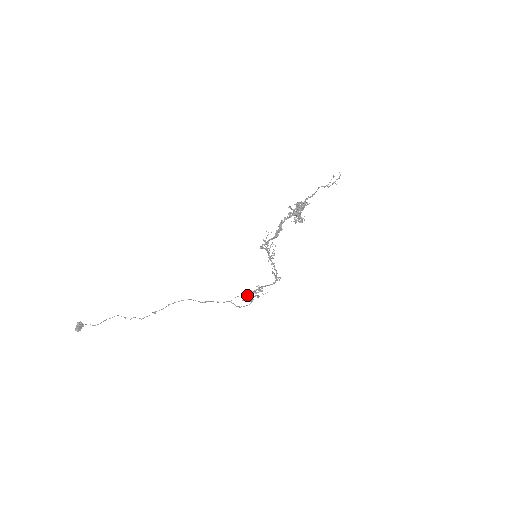
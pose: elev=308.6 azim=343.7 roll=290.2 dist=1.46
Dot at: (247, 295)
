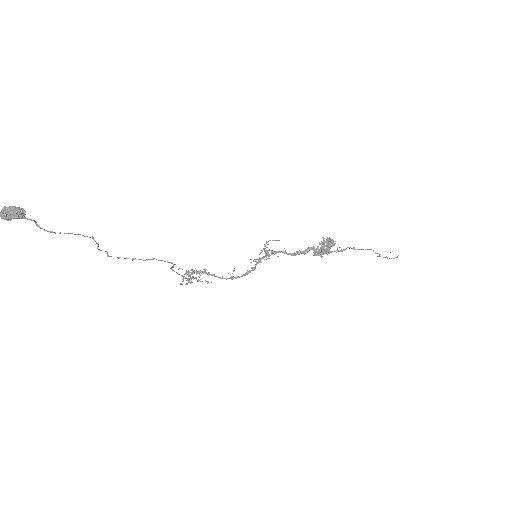
Dot at: (188, 272)
